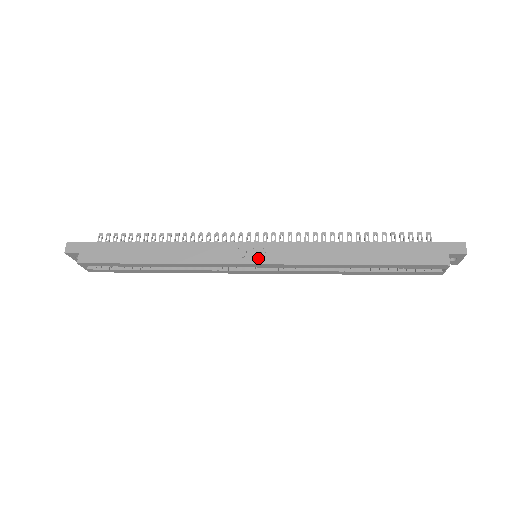
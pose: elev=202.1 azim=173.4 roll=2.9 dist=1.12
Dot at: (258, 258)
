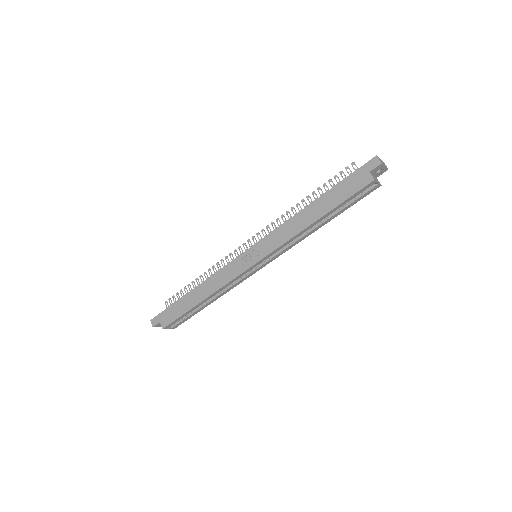
Dot at: (255, 258)
